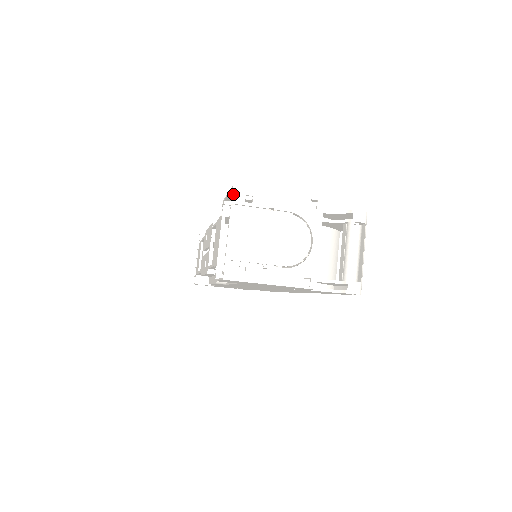
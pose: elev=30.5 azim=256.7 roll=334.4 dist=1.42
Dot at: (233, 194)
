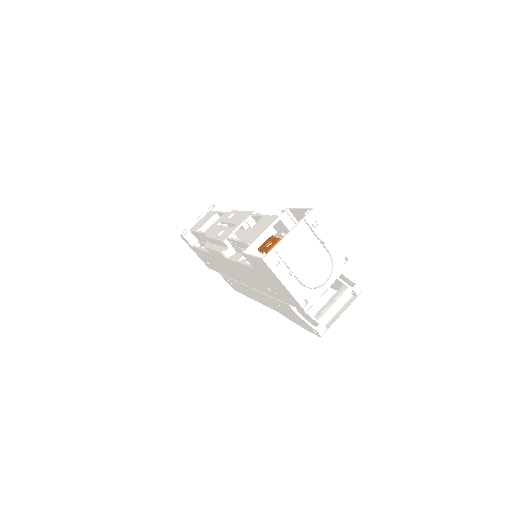
Dot at: (309, 213)
